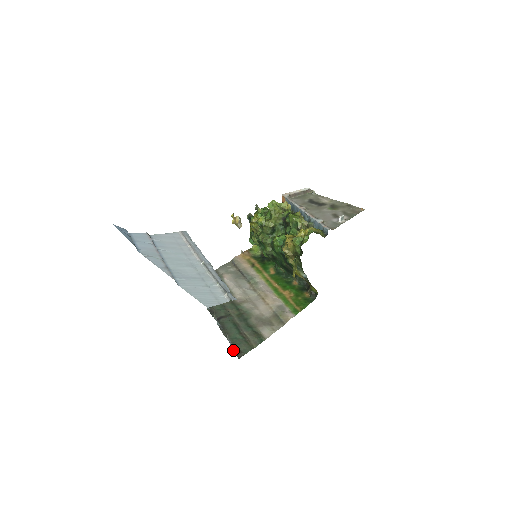
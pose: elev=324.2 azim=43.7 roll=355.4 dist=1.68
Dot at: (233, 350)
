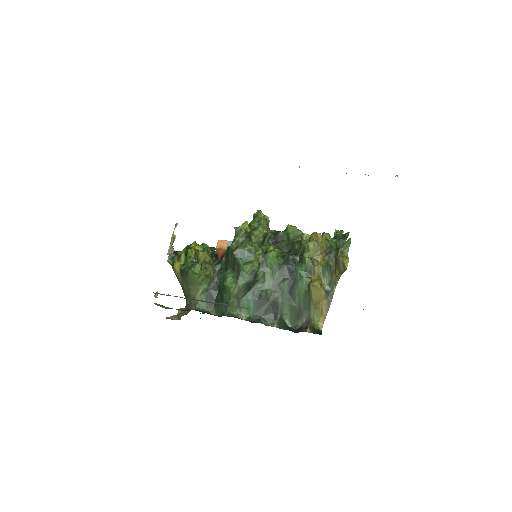
Dot at: occluded
